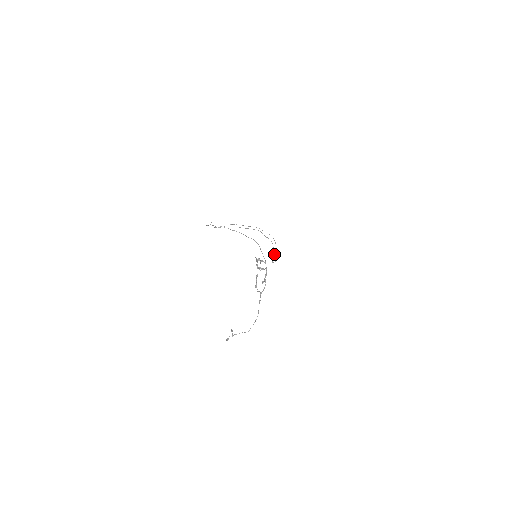
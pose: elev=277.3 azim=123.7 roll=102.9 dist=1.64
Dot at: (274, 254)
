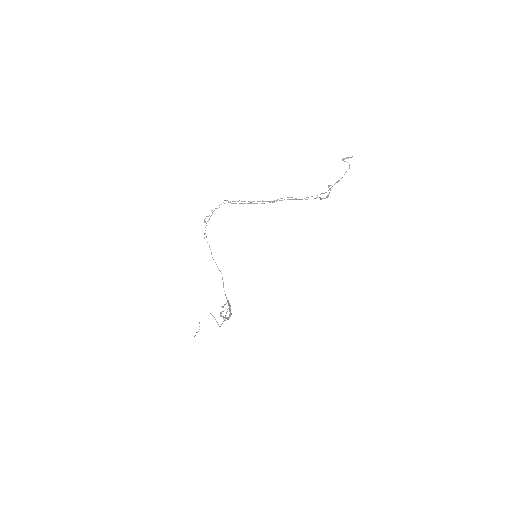
Dot at: (321, 199)
